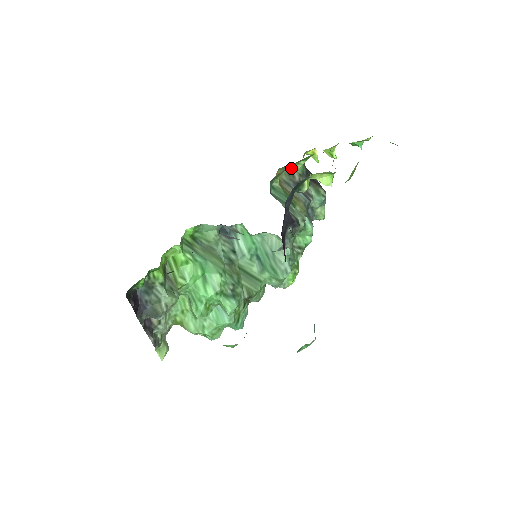
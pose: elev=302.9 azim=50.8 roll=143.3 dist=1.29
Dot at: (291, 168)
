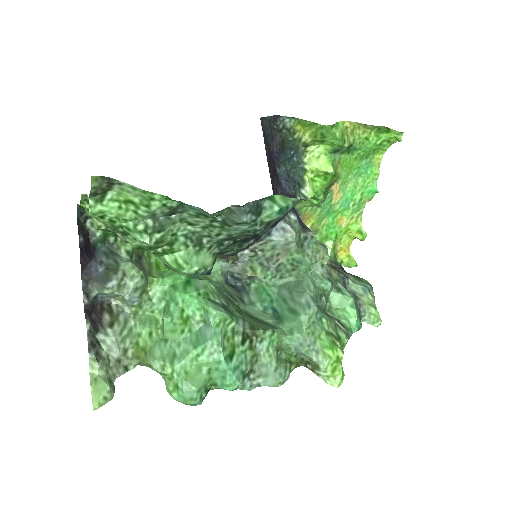
Dot at: occluded
